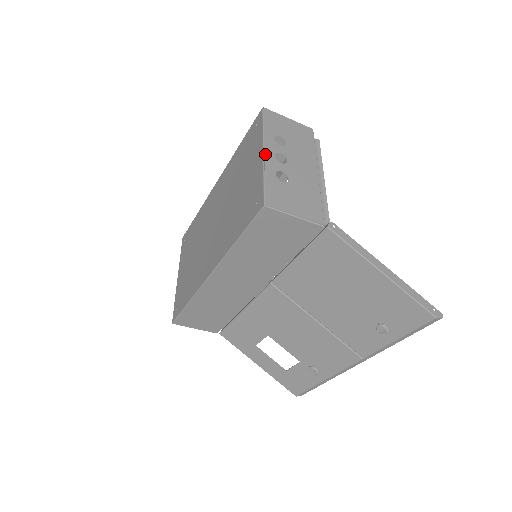
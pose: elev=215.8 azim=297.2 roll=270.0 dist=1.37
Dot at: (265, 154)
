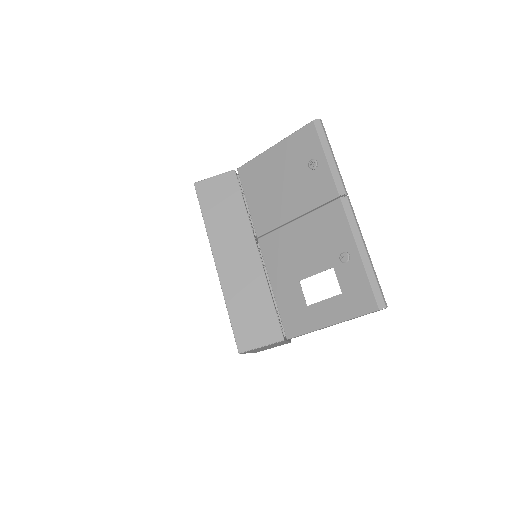
Dot at: occluded
